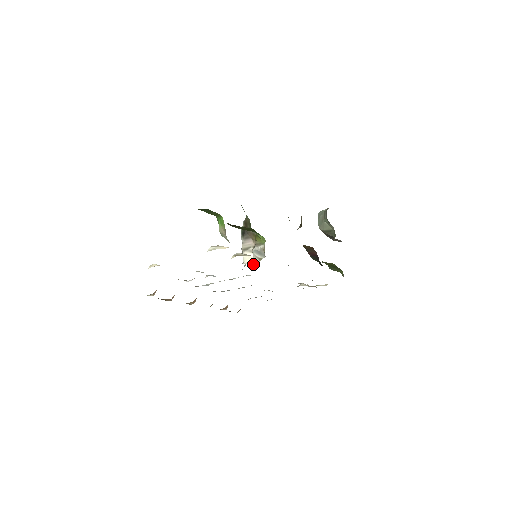
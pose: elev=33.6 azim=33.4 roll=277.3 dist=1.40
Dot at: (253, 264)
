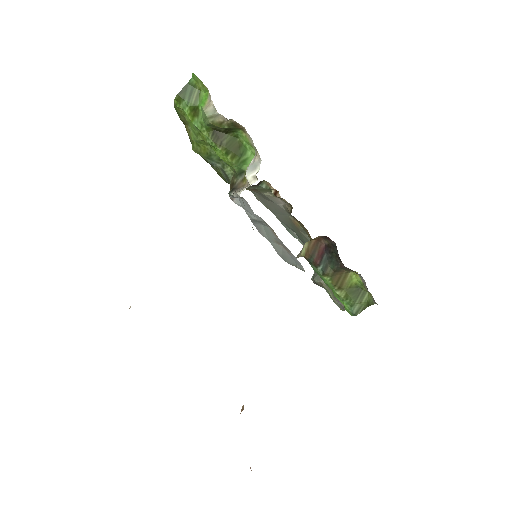
Dot at: (251, 184)
